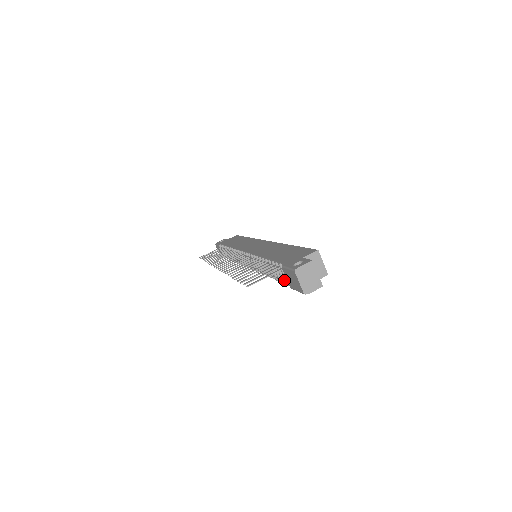
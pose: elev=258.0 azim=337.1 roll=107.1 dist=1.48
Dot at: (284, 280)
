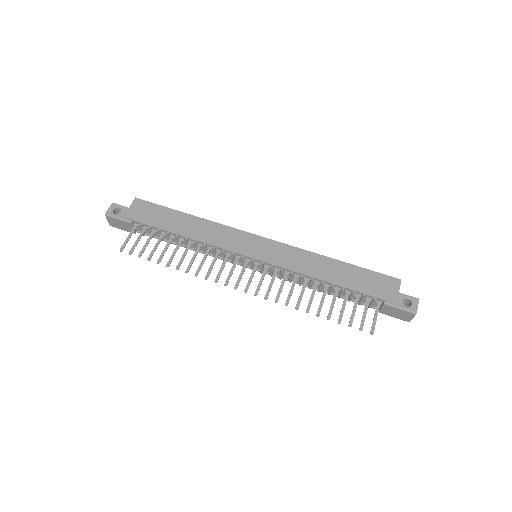
Dot at: occluded
